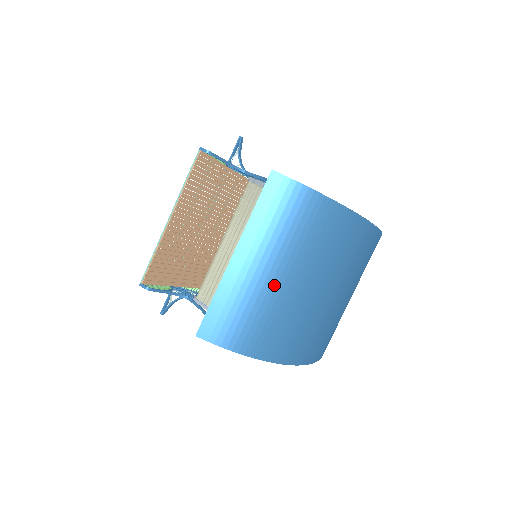
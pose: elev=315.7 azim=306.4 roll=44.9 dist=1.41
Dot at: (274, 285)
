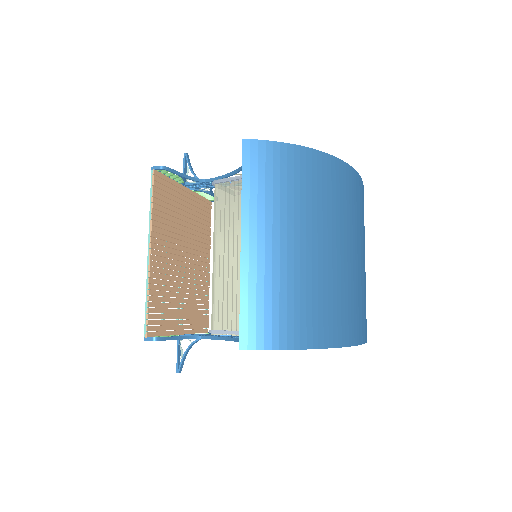
Dot at: (297, 257)
